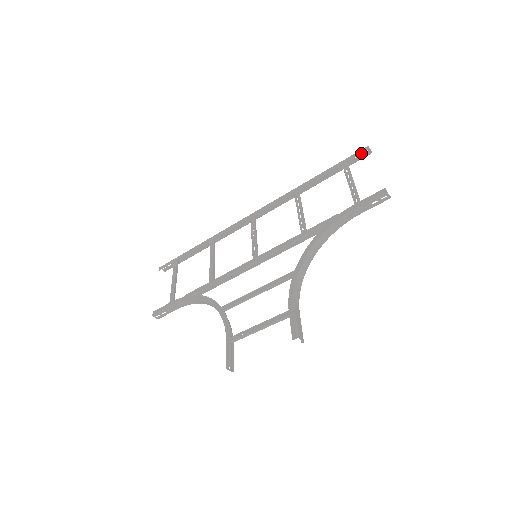
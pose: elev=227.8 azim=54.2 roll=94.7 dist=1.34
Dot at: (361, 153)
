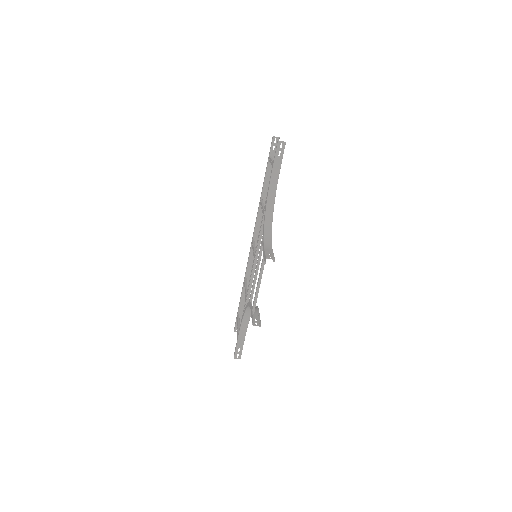
Dot at: (271, 143)
